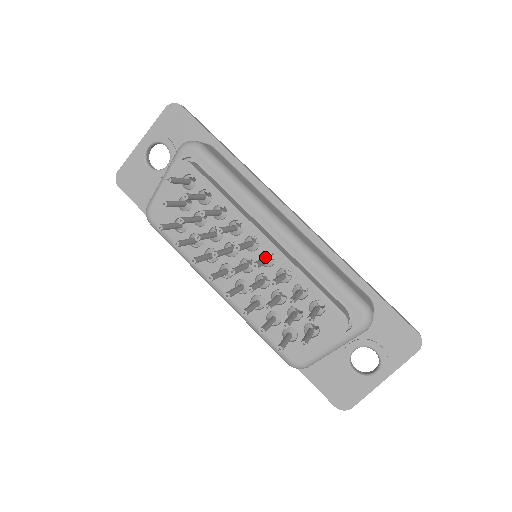
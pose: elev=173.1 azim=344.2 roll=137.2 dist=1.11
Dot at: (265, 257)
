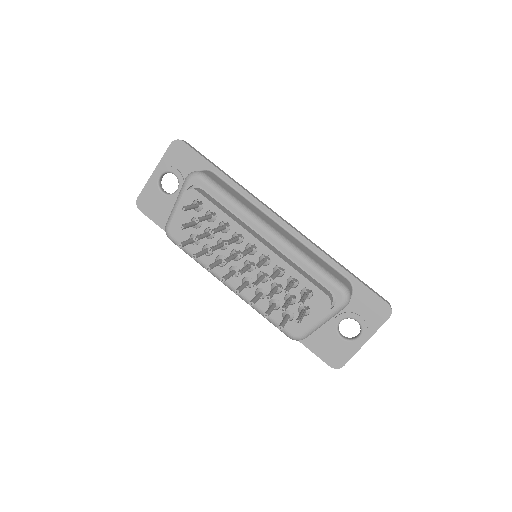
Dot at: (263, 259)
